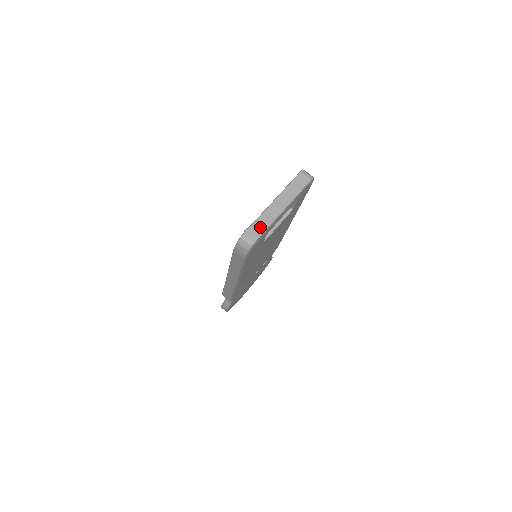
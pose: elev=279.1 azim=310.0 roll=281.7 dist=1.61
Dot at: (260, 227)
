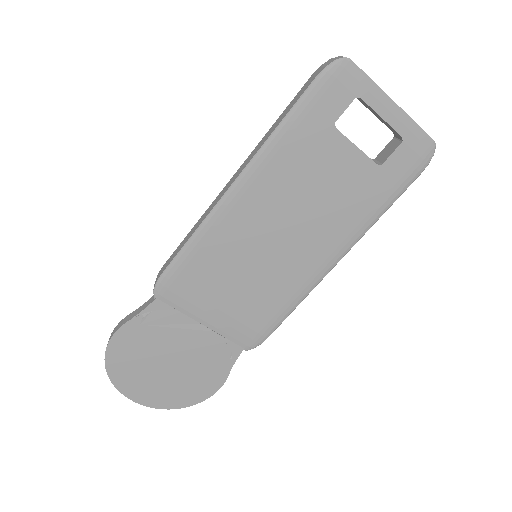
Dot at: (364, 74)
